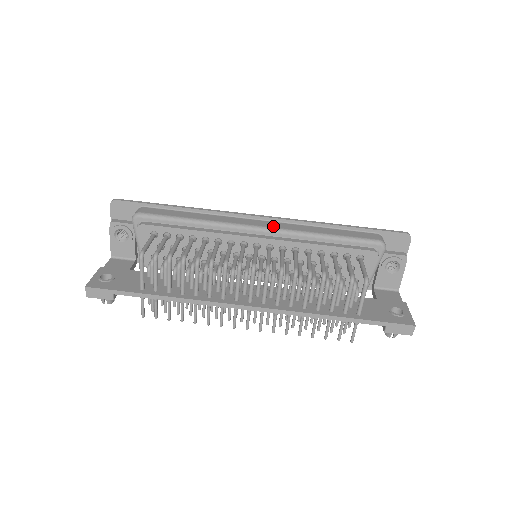
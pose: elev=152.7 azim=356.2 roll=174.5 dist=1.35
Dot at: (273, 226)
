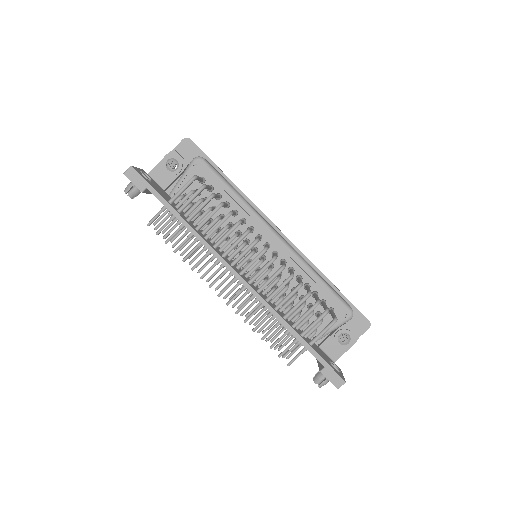
Dot at: occluded
